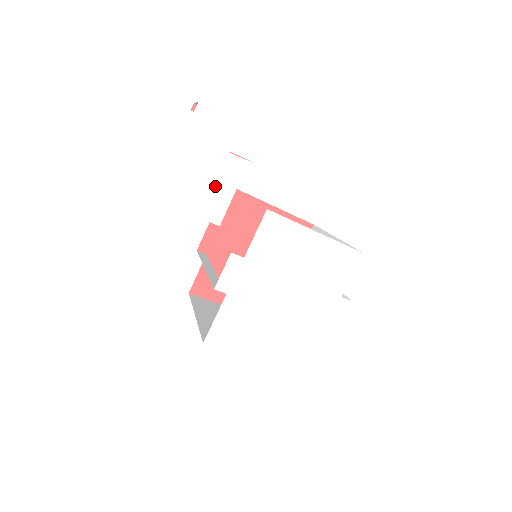
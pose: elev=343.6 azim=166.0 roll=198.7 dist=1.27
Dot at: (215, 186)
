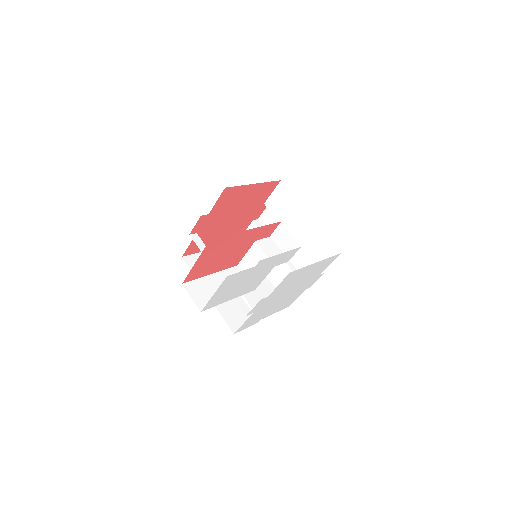
Dot at: (259, 284)
